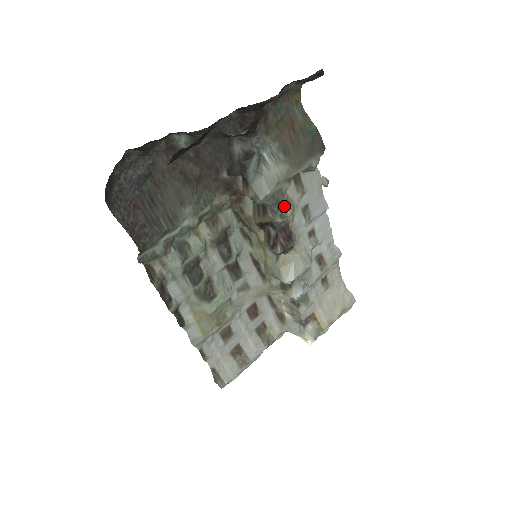
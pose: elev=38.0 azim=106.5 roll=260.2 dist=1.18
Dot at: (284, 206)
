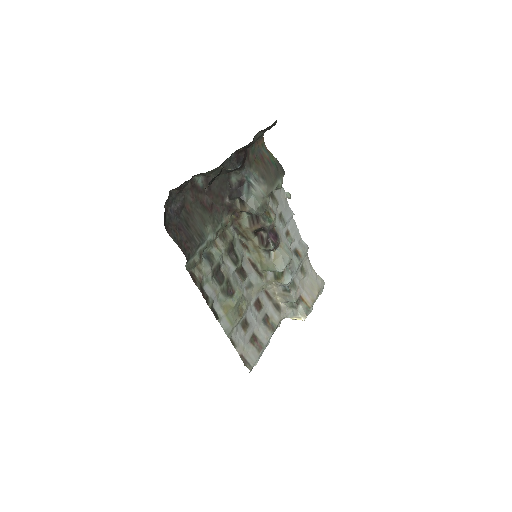
Dot at: (269, 214)
